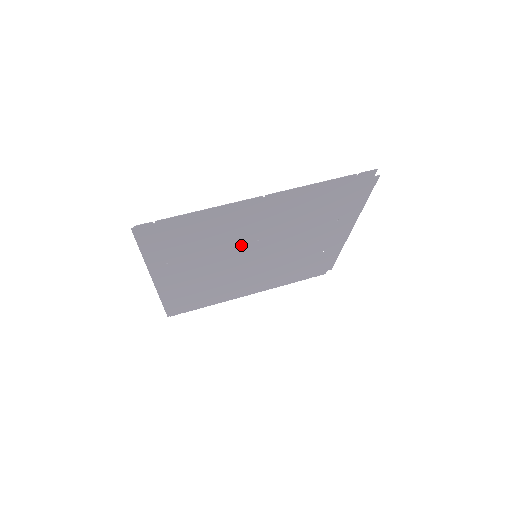
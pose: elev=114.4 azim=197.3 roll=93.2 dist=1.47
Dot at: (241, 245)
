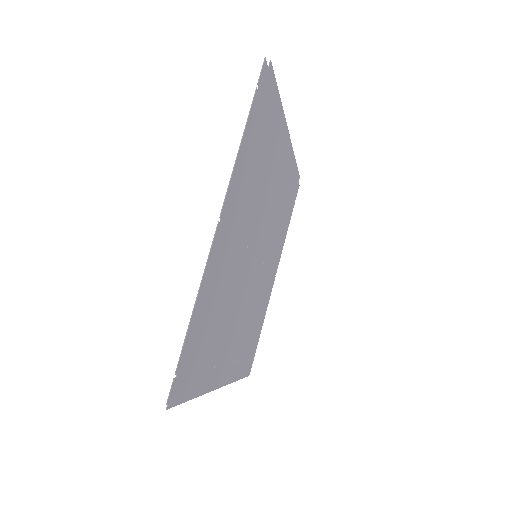
Dot at: (241, 270)
